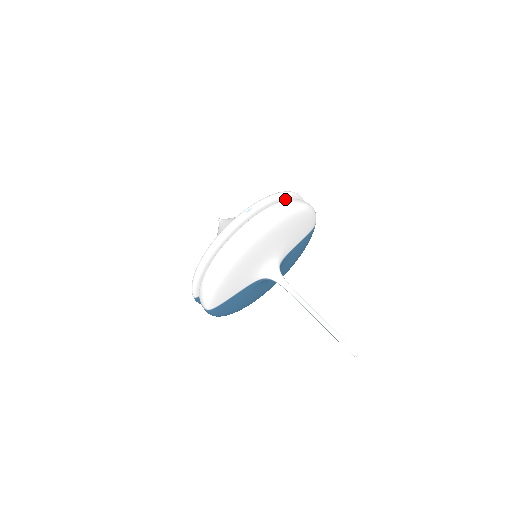
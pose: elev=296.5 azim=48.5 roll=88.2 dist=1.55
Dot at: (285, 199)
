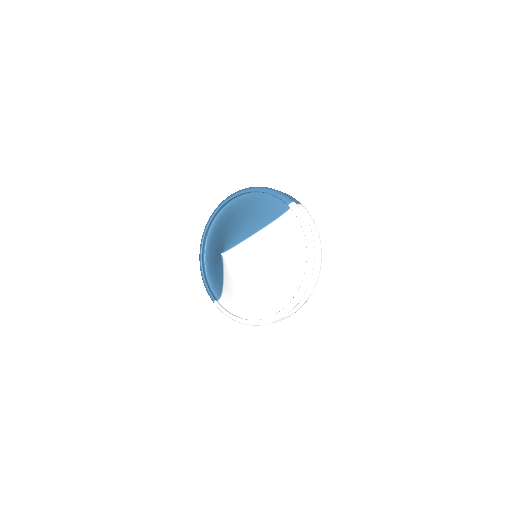
Dot at: occluded
